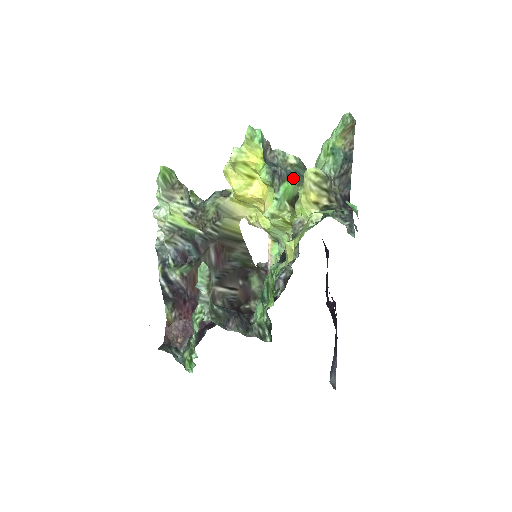
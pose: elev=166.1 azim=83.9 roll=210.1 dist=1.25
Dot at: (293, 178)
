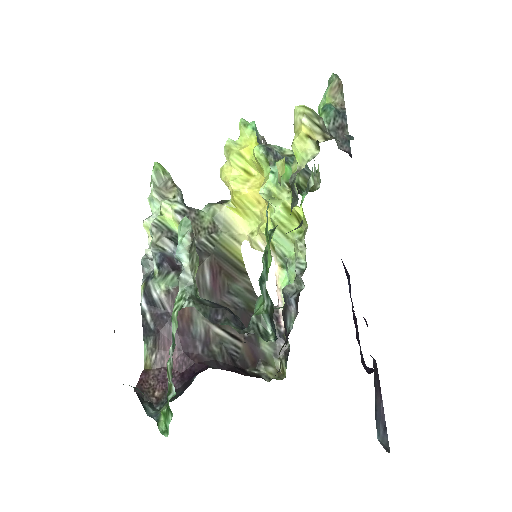
Dot at: (291, 165)
